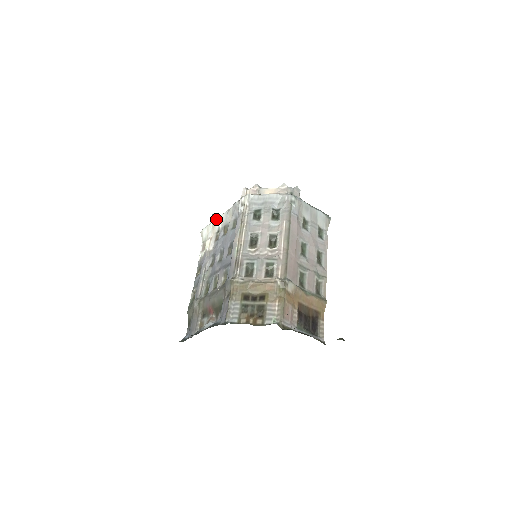
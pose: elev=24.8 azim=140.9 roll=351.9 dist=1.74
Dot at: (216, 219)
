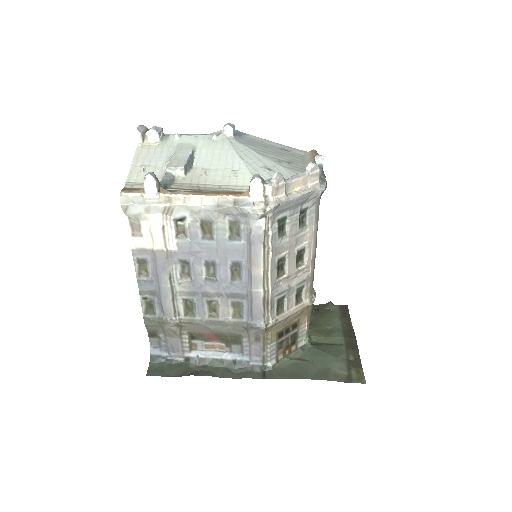
Dot at: (178, 206)
